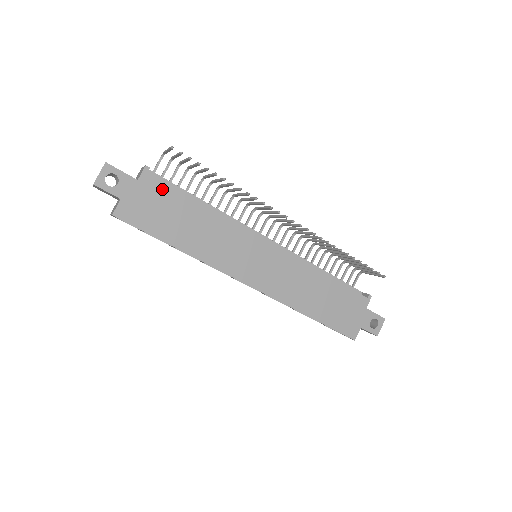
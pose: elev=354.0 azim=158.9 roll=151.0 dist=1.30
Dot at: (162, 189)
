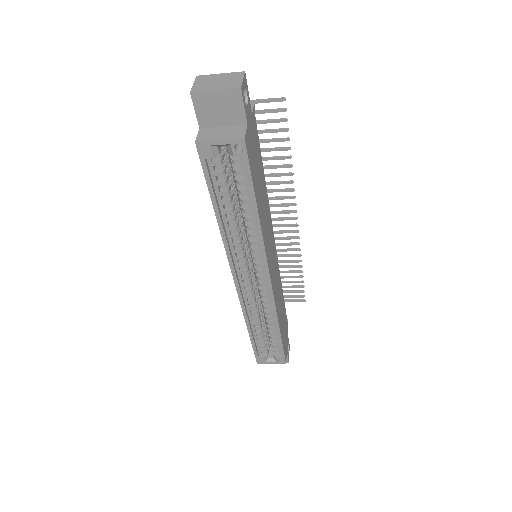
Dot at: (257, 138)
